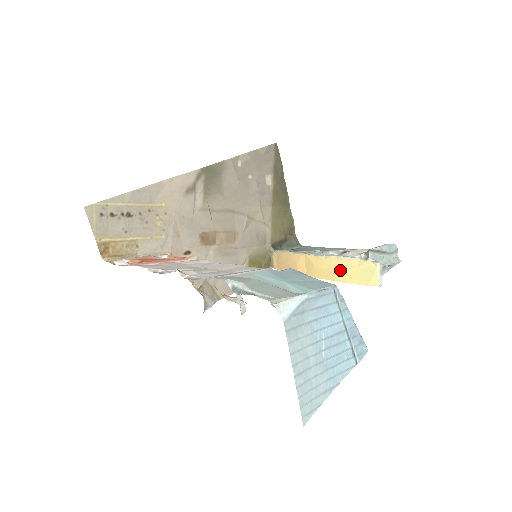
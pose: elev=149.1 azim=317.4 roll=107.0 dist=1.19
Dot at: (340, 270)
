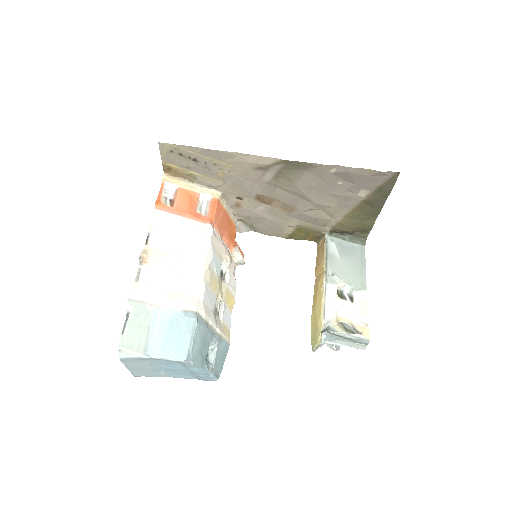
Dot at: (316, 310)
